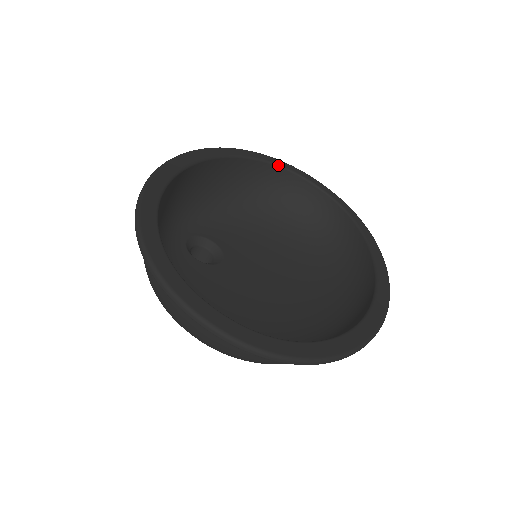
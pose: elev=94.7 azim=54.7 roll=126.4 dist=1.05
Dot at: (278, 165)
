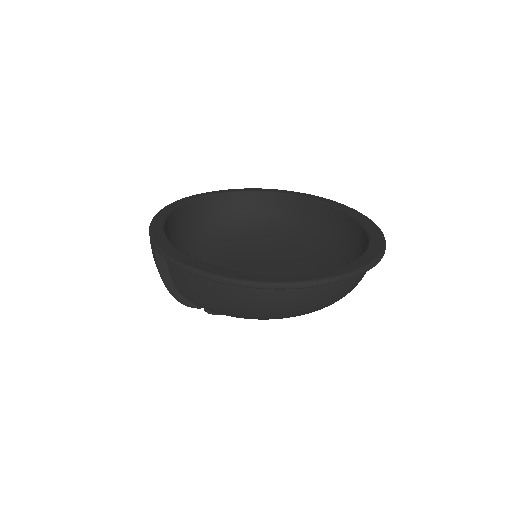
Dot at: (191, 200)
